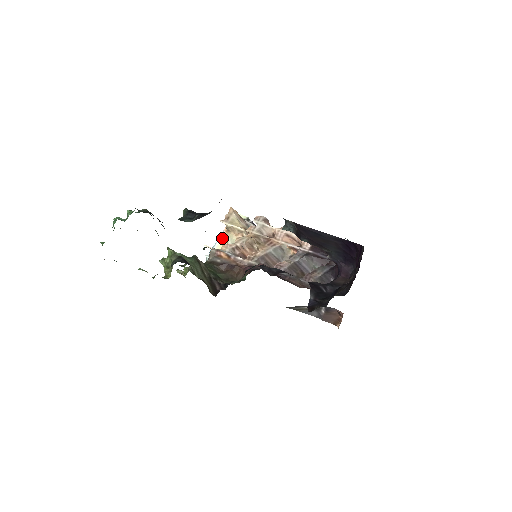
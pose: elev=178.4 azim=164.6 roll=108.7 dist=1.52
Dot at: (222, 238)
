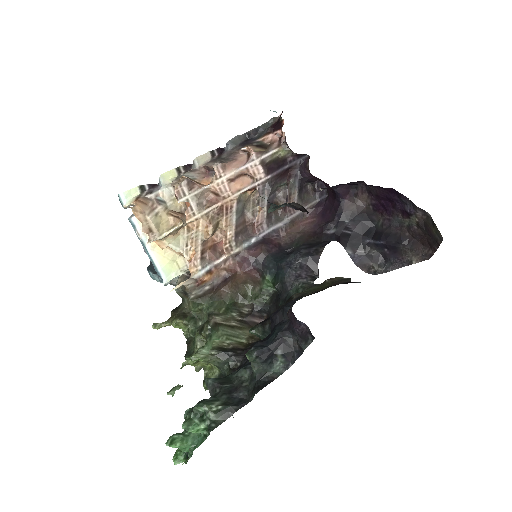
Dot at: (151, 247)
